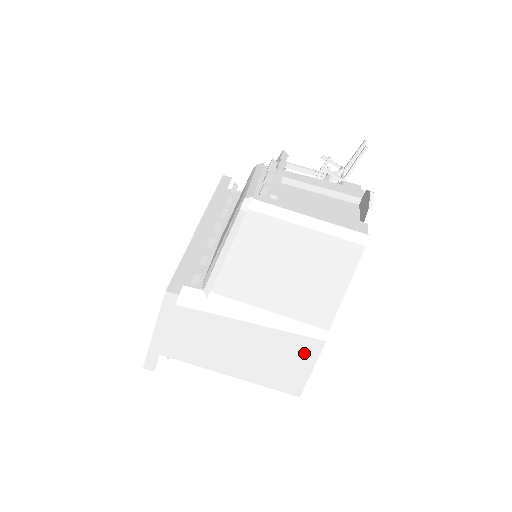
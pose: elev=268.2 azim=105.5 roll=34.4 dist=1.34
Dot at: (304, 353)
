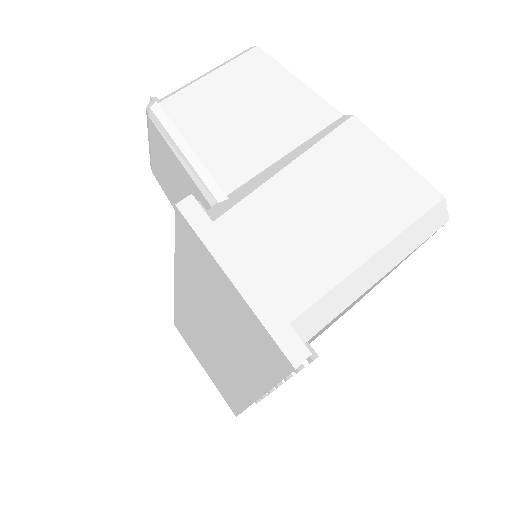
Dot at: (364, 145)
